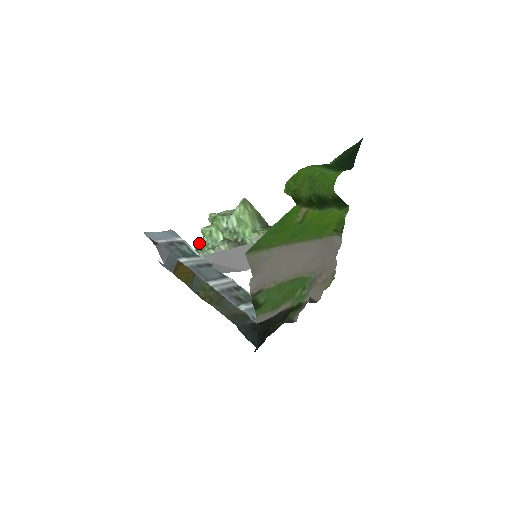
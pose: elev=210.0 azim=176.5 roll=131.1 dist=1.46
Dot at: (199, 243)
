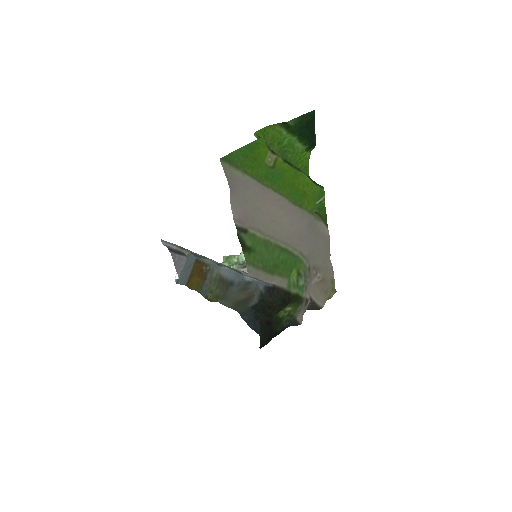
Dot at: occluded
